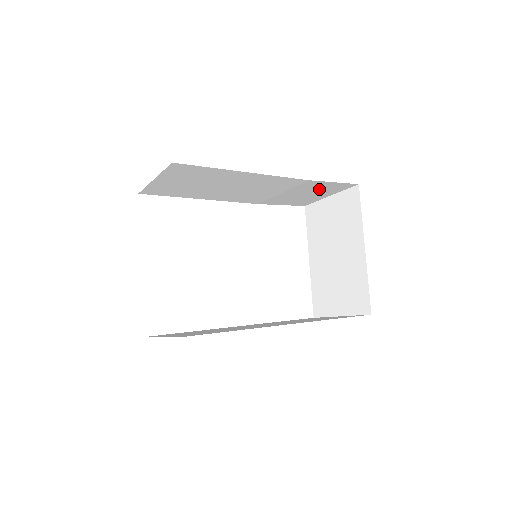
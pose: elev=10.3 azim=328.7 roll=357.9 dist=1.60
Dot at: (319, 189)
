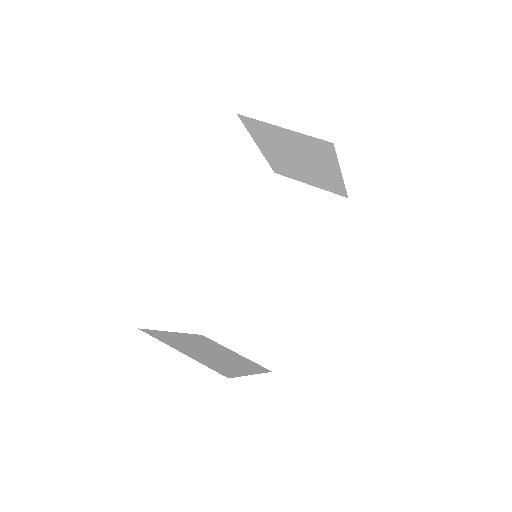
Dot at: occluded
